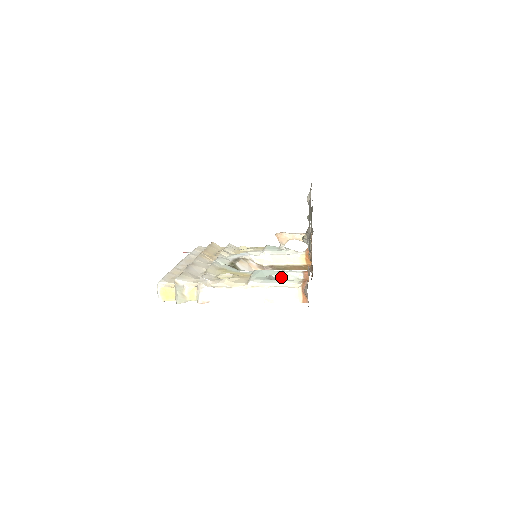
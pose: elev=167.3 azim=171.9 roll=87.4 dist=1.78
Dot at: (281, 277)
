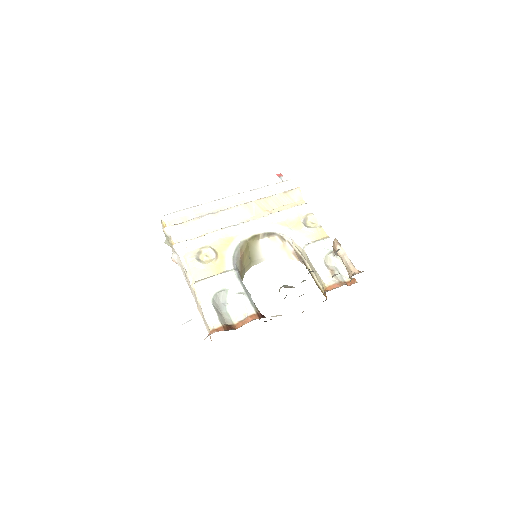
Dot at: (232, 300)
